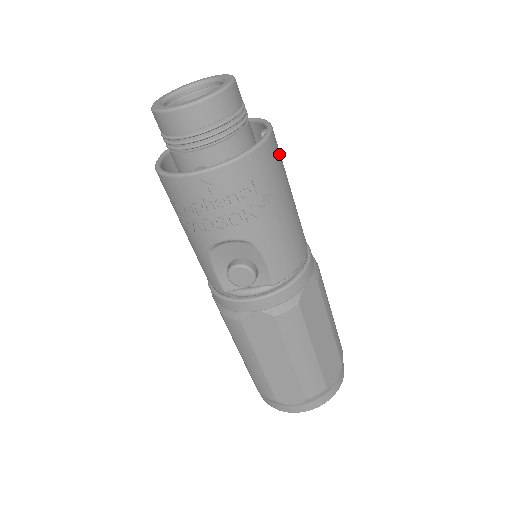
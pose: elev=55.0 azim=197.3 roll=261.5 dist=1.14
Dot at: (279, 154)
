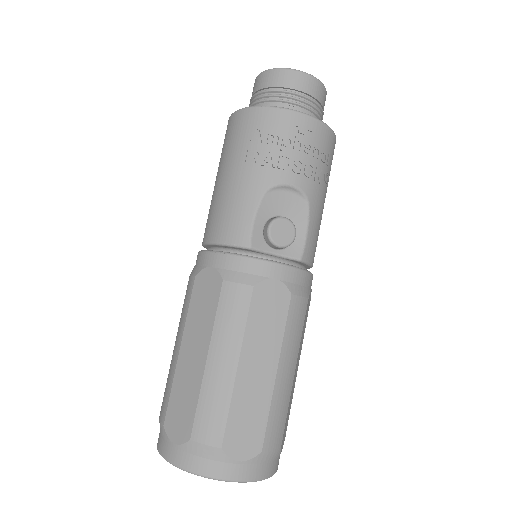
Dot at: occluded
